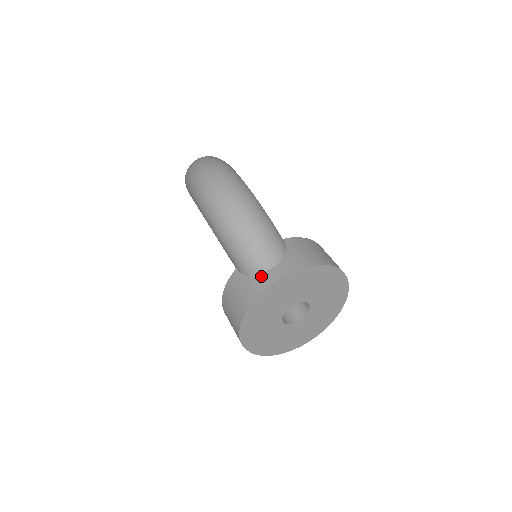
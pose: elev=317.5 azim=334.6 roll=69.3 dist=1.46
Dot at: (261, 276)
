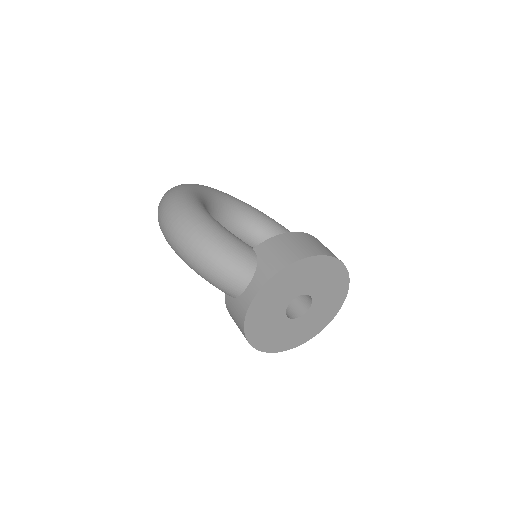
Dot at: (242, 296)
